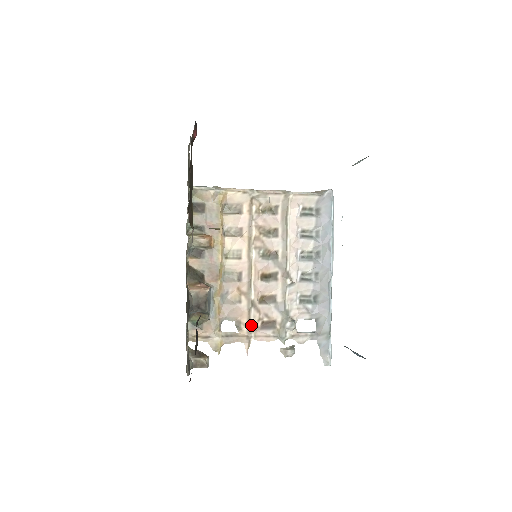
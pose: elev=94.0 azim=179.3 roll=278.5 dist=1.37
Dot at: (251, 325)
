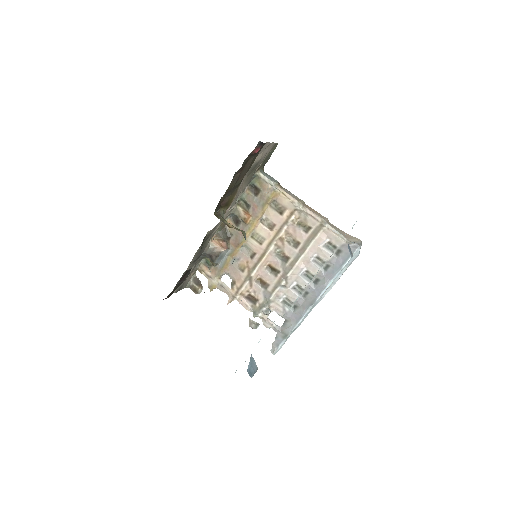
Dot at: (241, 290)
